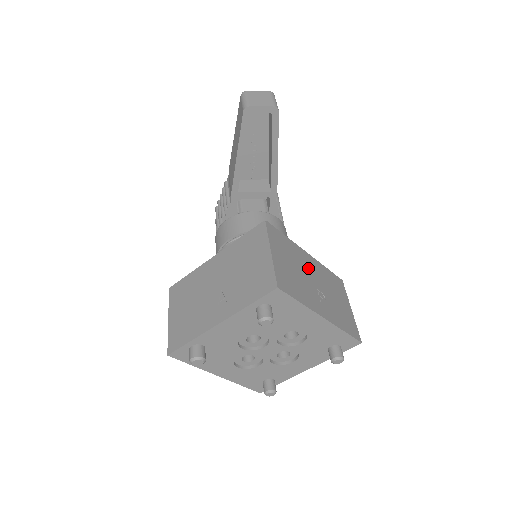
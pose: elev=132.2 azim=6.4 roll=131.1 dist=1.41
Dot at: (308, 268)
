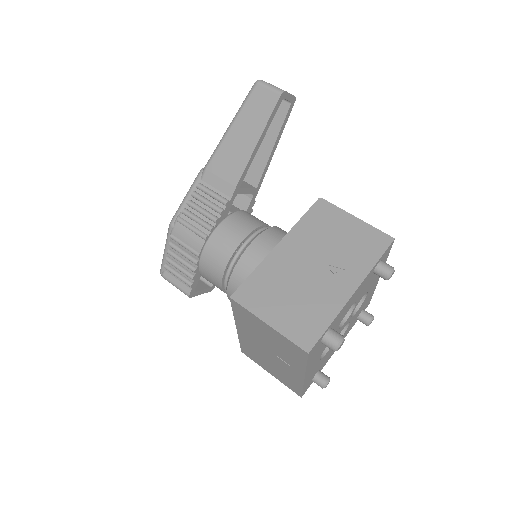
Dot at: occluded
